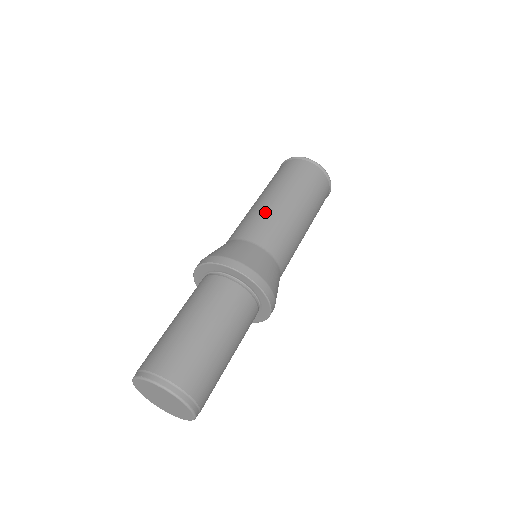
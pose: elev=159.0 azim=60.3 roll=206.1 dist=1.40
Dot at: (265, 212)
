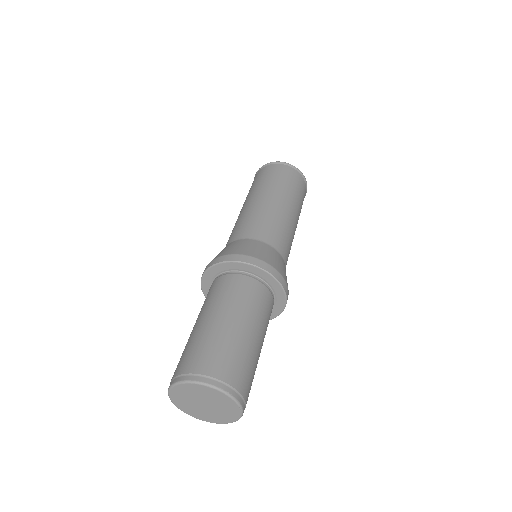
Dot at: (249, 213)
